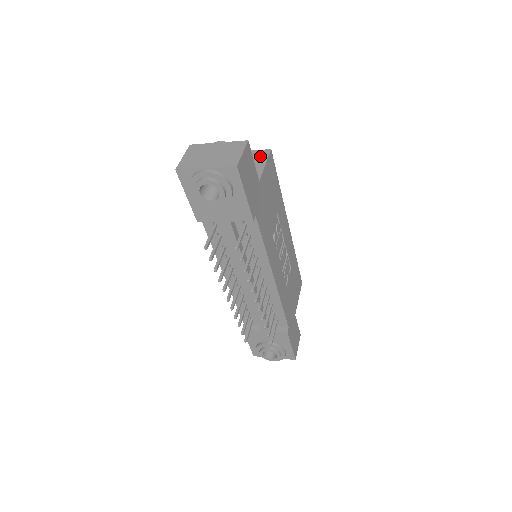
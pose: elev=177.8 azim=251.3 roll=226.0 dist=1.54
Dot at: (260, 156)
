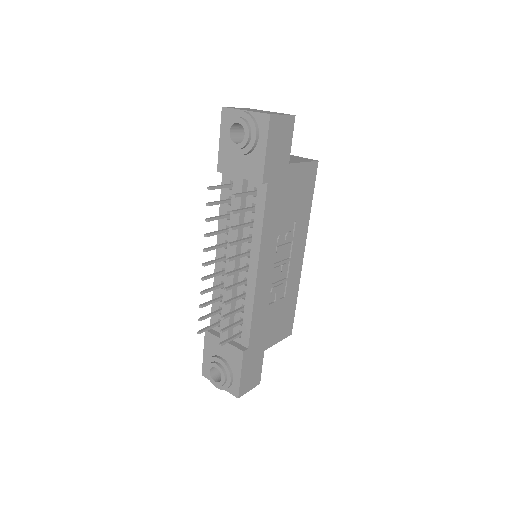
Dot at: (305, 159)
